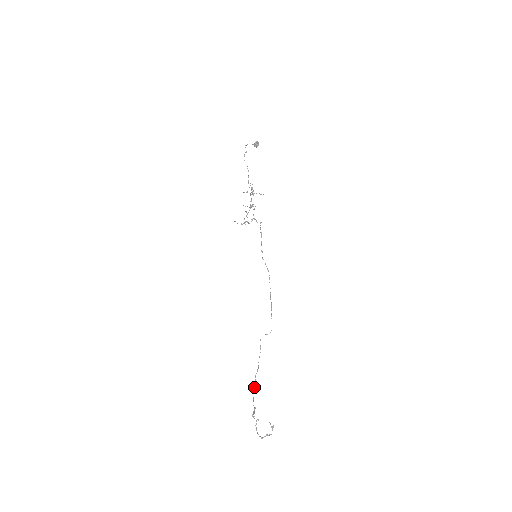
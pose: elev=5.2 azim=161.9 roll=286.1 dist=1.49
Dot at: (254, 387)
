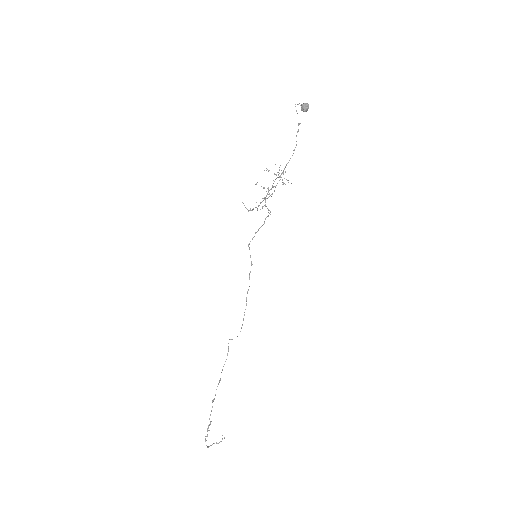
Dot at: occluded
